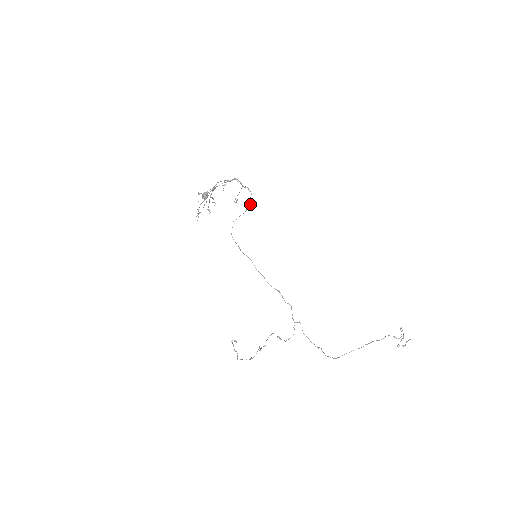
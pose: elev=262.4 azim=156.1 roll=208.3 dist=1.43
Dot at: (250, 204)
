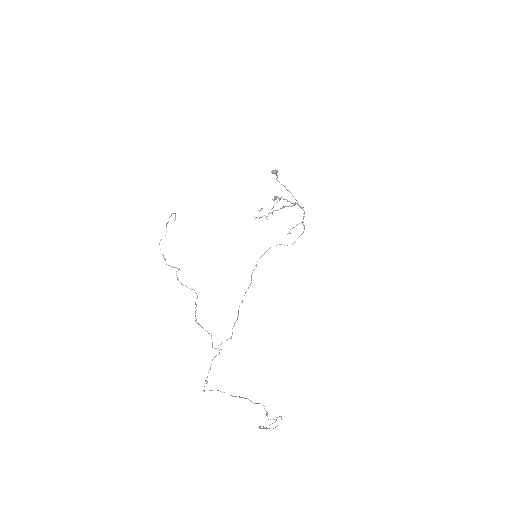
Dot at: occluded
